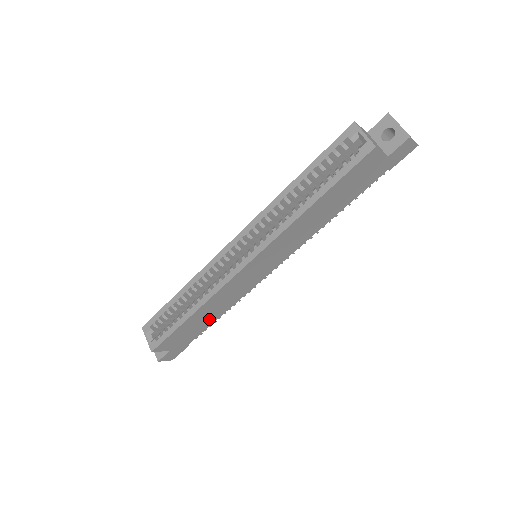
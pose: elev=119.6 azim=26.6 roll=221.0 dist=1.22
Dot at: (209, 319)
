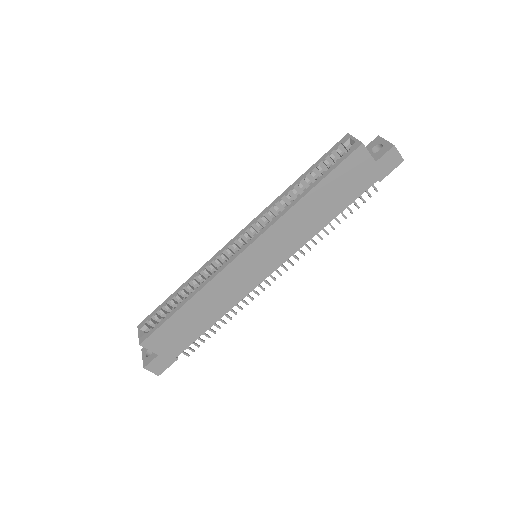
Dot at: (203, 321)
